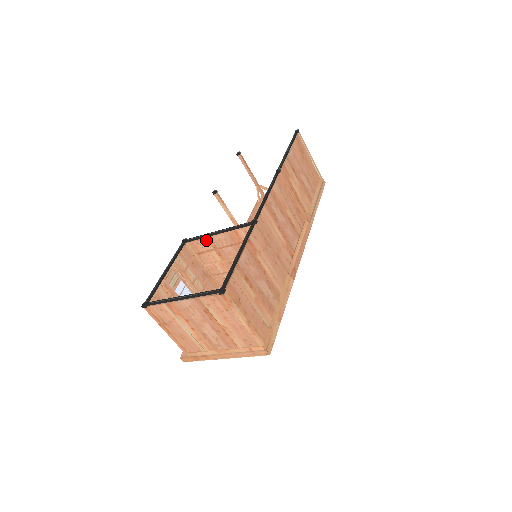
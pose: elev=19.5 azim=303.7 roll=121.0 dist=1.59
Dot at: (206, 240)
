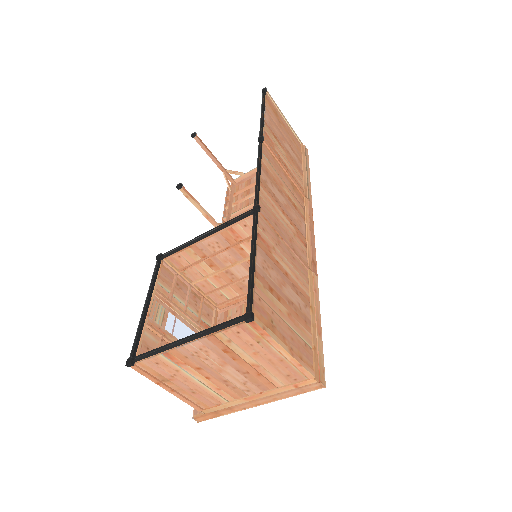
Dot at: (190, 249)
